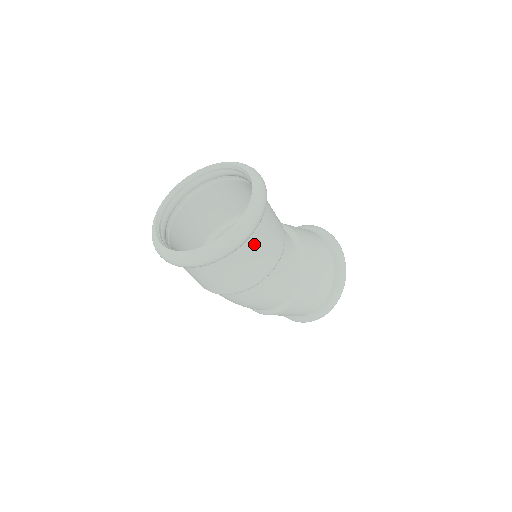
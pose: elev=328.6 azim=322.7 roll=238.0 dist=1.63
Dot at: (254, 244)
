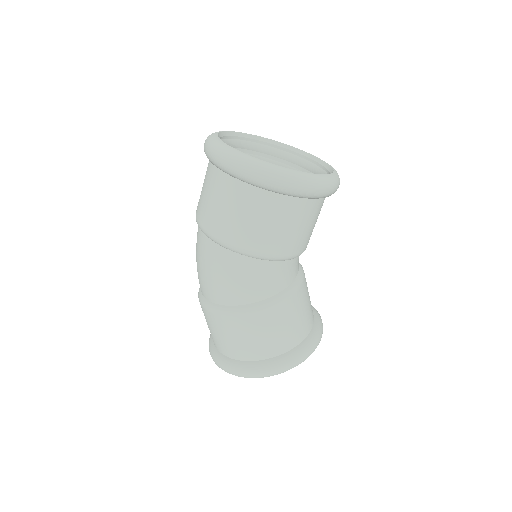
Dot at: (277, 208)
